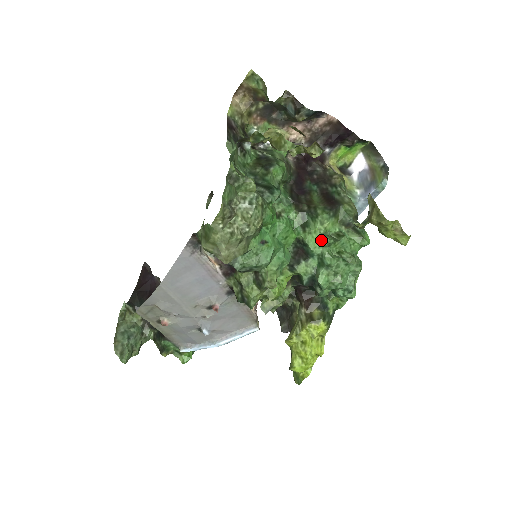
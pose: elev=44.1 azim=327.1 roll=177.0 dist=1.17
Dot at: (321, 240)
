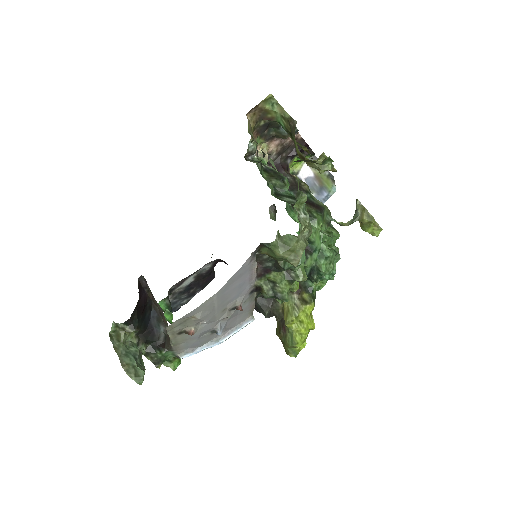
Dot at: (321, 238)
